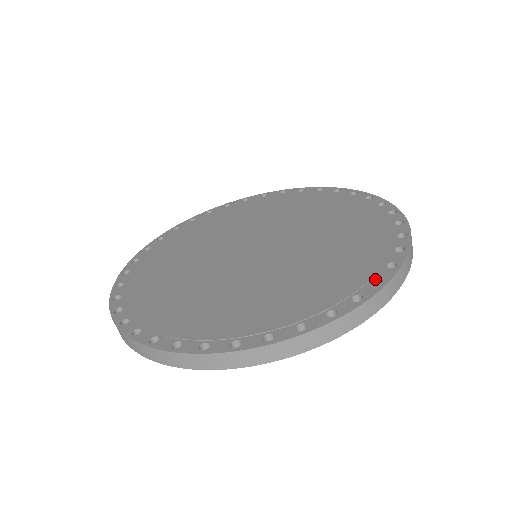
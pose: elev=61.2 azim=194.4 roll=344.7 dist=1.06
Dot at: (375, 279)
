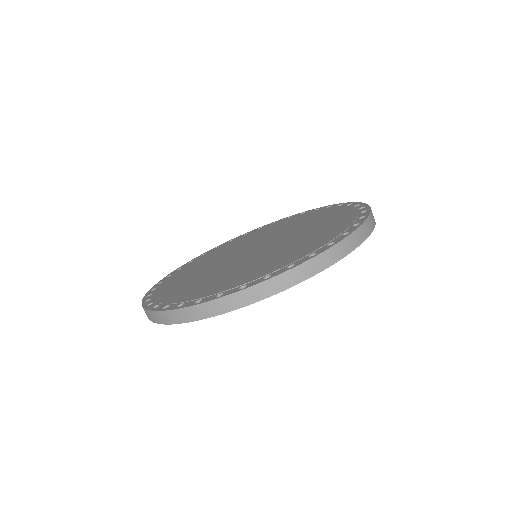
Dot at: (245, 285)
